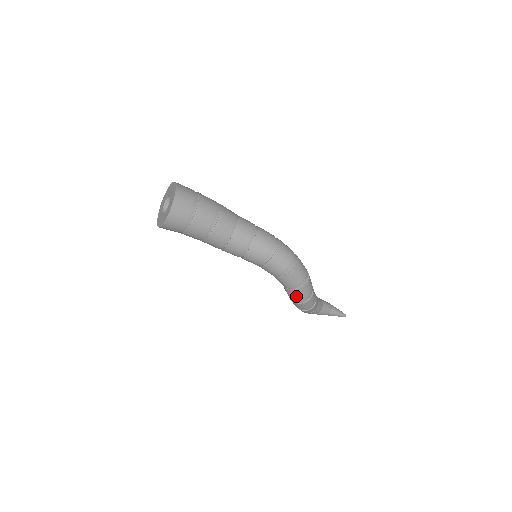
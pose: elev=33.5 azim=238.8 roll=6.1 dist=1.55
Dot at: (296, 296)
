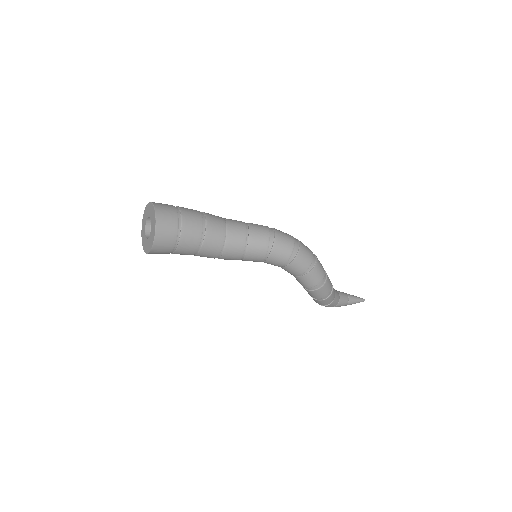
Dot at: (312, 281)
